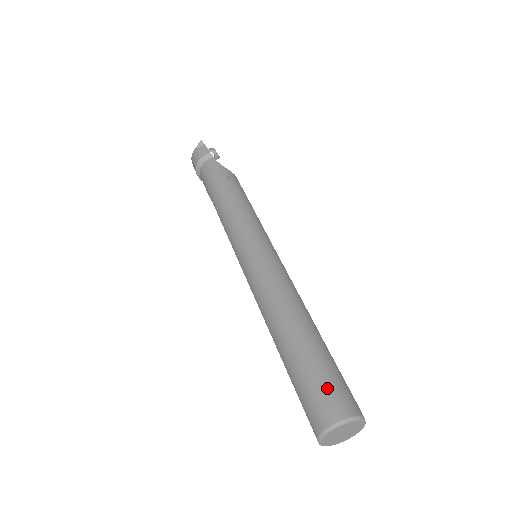
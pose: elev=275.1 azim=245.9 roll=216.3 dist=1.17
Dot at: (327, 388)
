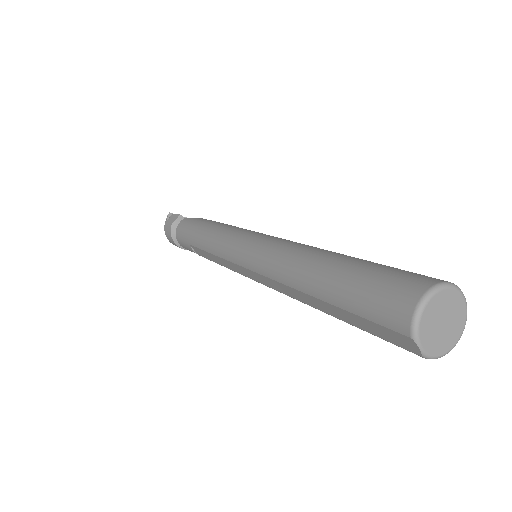
Dot at: (391, 277)
